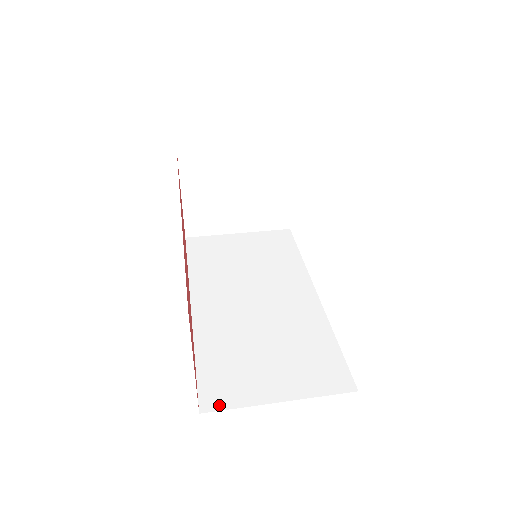
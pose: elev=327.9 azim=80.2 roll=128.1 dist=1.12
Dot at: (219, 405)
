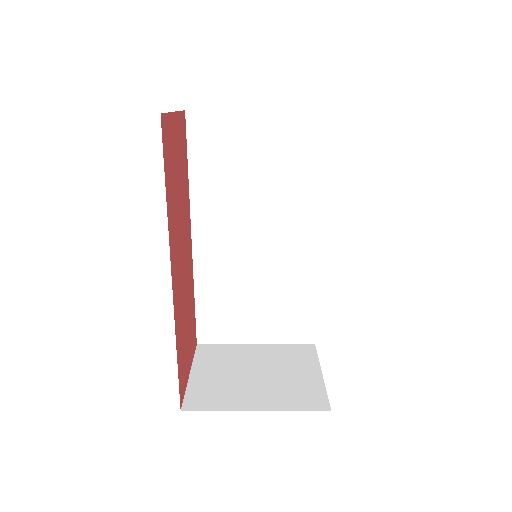
Dot at: occluded
